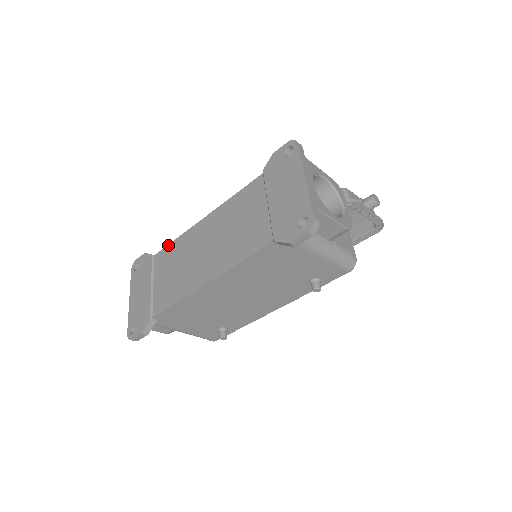
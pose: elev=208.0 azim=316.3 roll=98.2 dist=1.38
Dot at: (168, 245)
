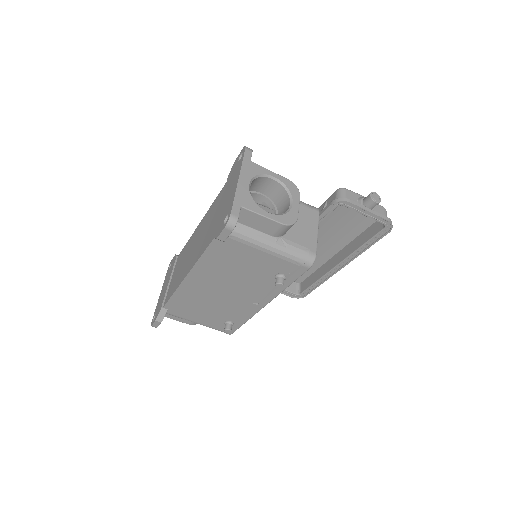
Dot at: (184, 247)
